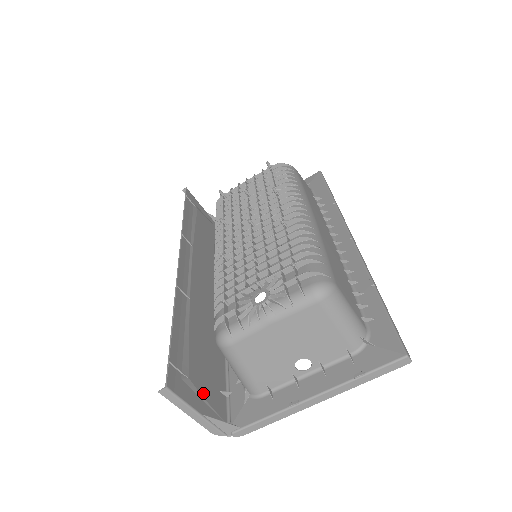
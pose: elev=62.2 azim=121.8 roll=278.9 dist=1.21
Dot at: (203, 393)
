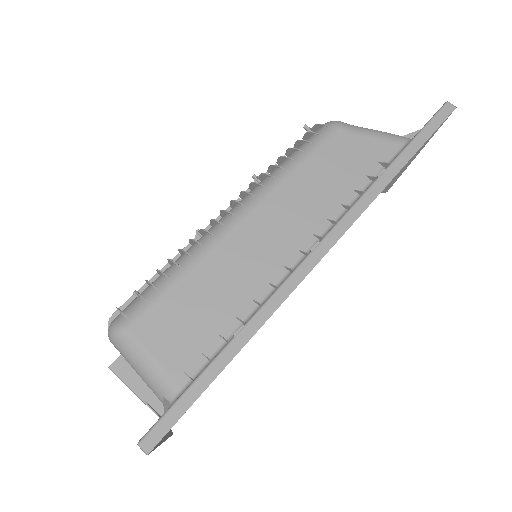
Dot at: occluded
